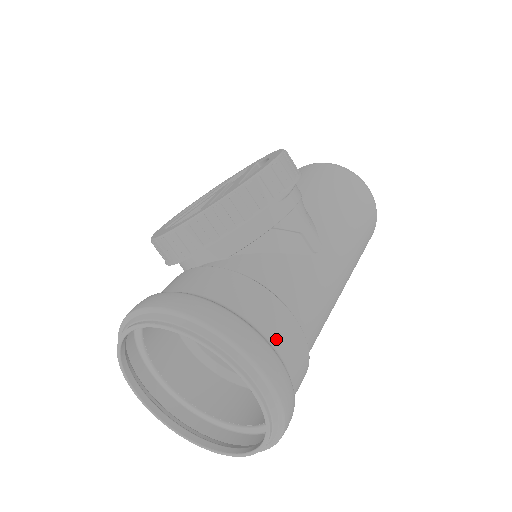
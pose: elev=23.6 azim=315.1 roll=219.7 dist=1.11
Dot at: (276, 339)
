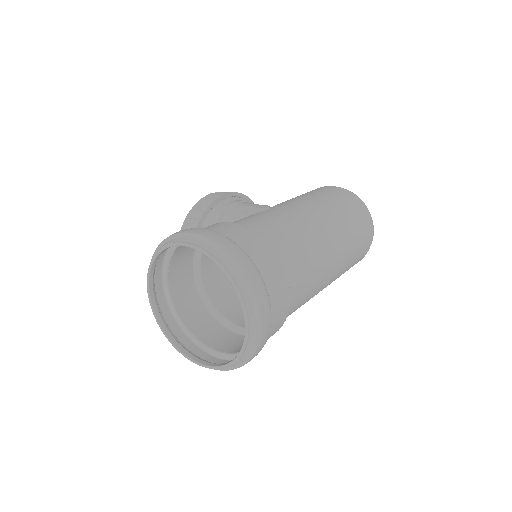
Dot at: occluded
